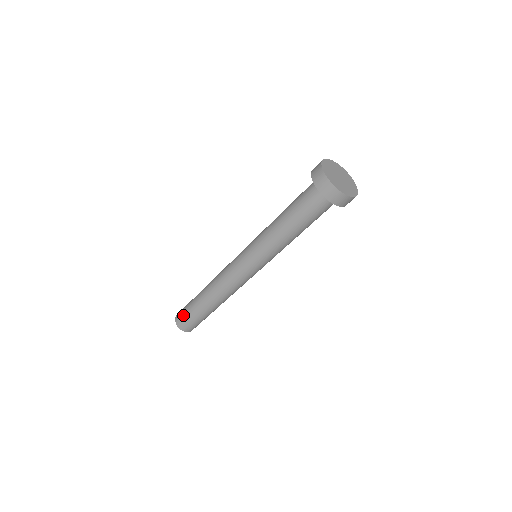
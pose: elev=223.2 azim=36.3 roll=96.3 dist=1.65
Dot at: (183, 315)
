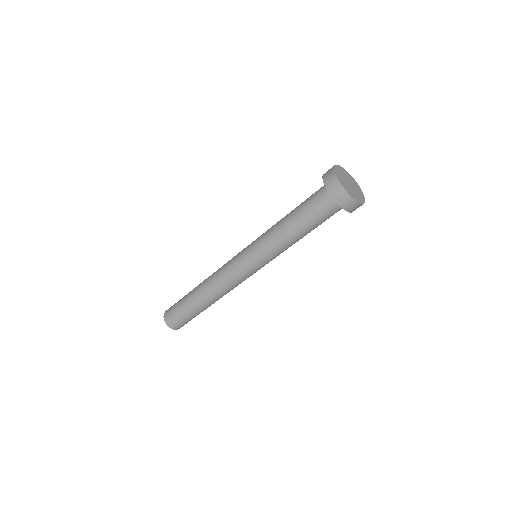
Dot at: occluded
